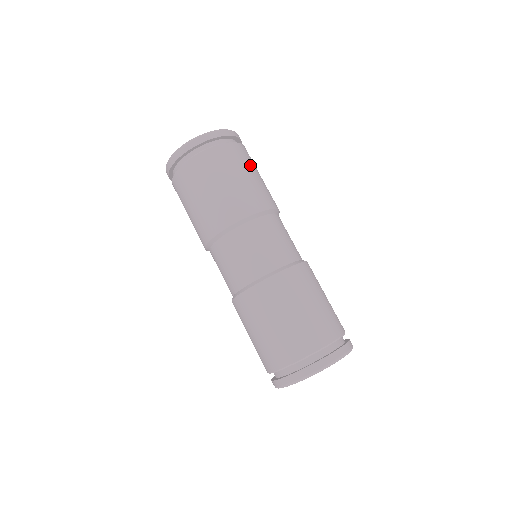
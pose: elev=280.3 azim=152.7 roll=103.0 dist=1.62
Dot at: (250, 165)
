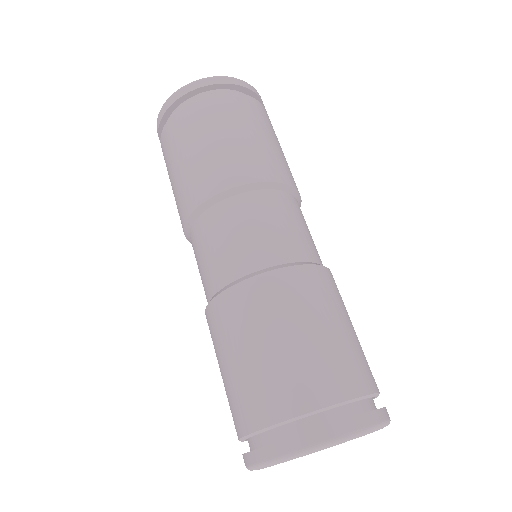
Dot at: (230, 121)
